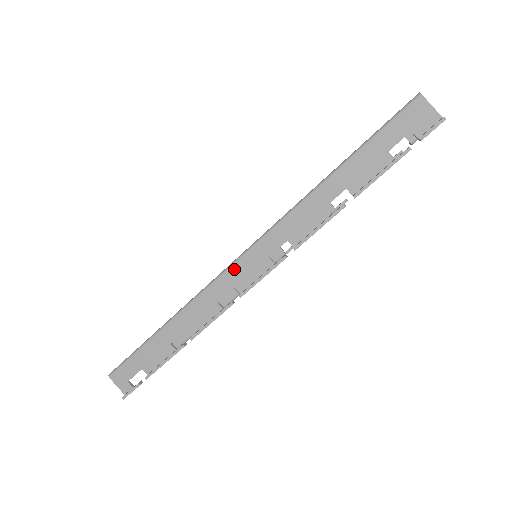
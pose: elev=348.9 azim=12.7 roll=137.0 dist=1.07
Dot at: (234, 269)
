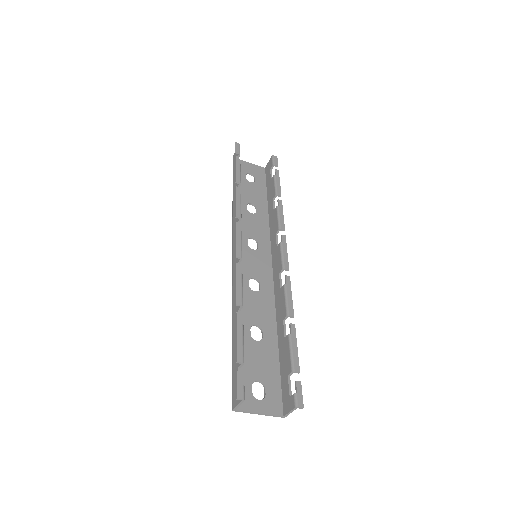
Dot at: (233, 262)
